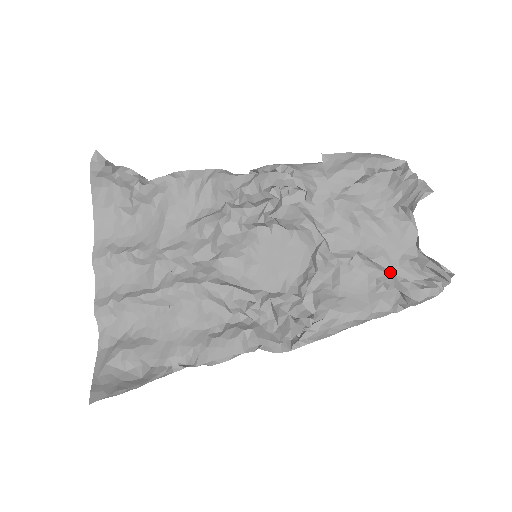
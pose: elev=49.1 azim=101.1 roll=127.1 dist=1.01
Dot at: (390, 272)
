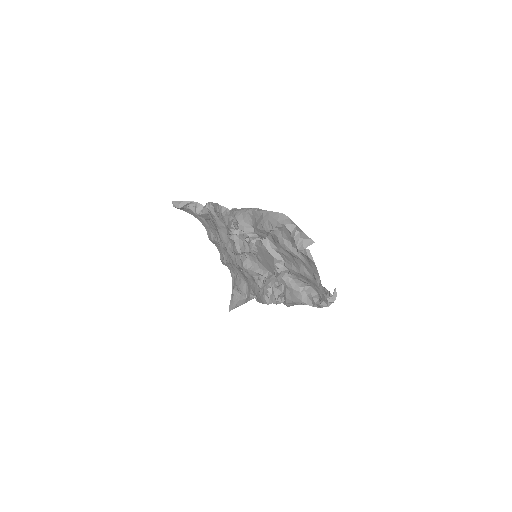
Dot at: (303, 288)
